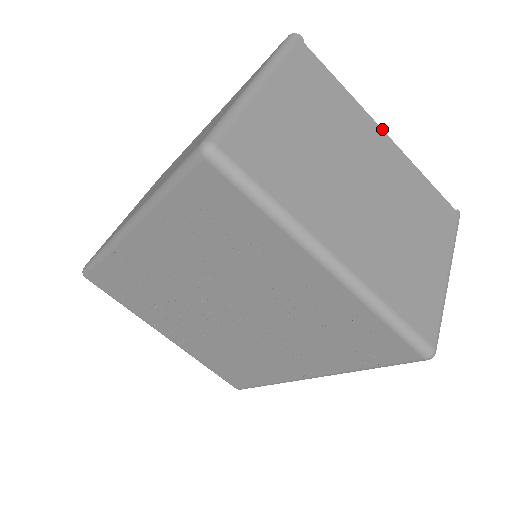
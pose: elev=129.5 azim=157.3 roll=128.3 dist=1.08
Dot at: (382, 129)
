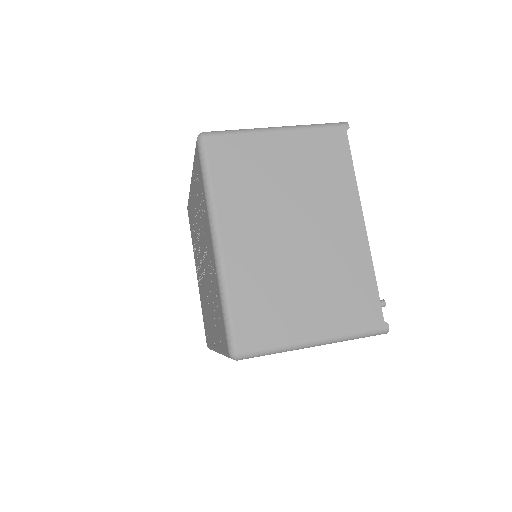
Dot at: occluded
